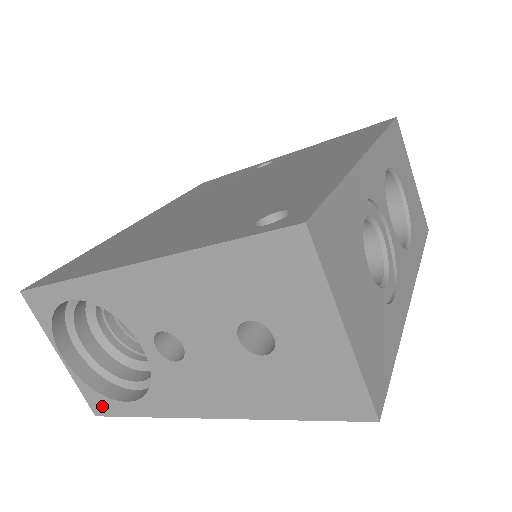
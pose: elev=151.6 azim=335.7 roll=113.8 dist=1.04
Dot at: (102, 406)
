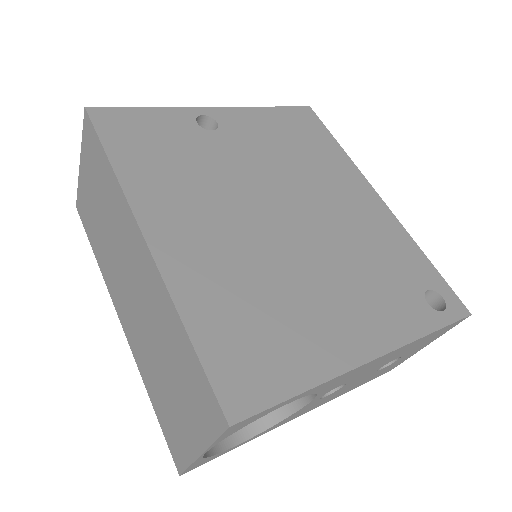
Dot at: (203, 463)
